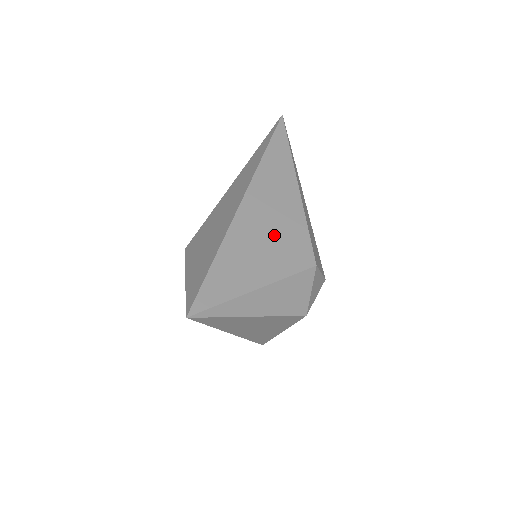
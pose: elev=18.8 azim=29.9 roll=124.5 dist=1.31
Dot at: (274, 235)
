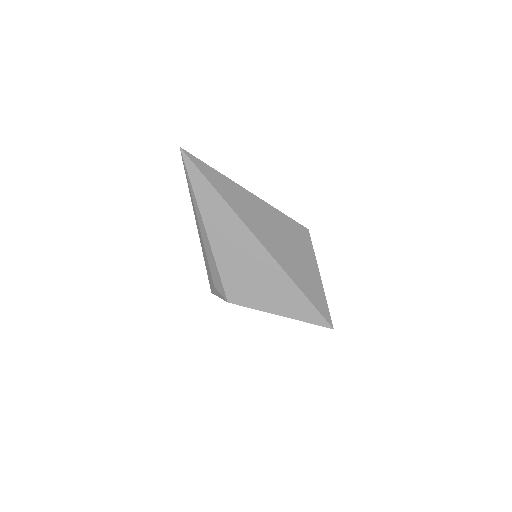
Dot at: (288, 240)
